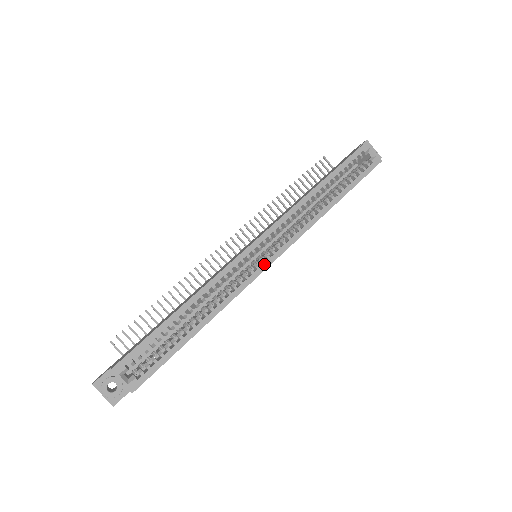
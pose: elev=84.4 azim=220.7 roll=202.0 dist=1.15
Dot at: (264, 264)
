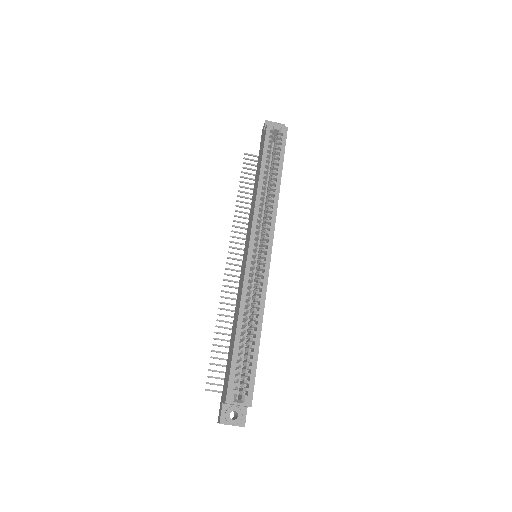
Dot at: (267, 257)
